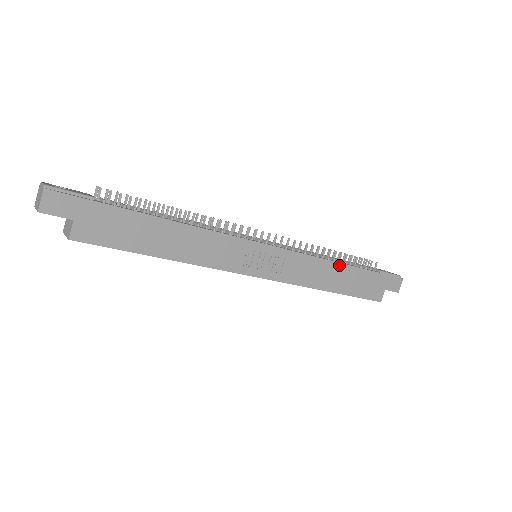
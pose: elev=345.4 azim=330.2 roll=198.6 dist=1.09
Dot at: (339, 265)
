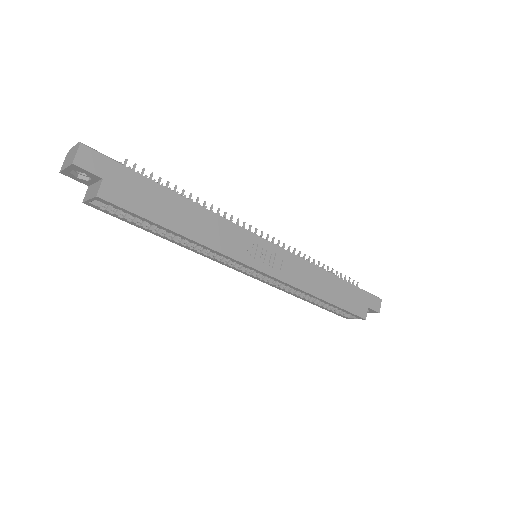
Dot at: (328, 274)
